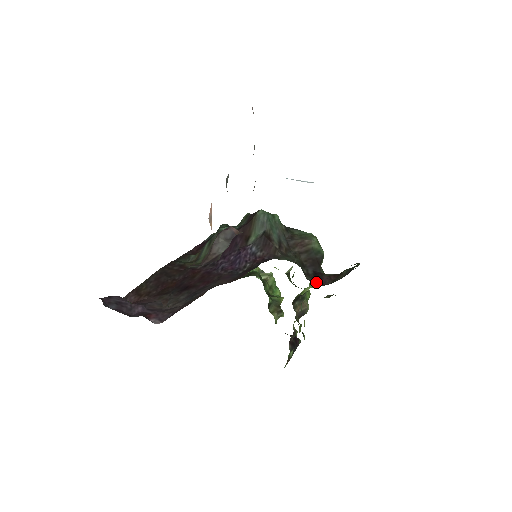
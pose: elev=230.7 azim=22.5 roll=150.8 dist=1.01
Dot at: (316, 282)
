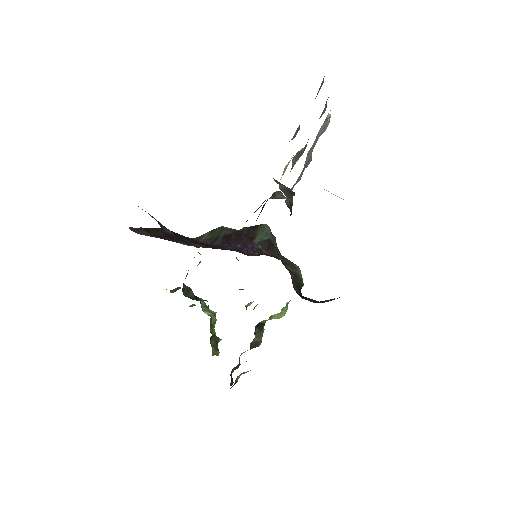
Dot at: (303, 298)
